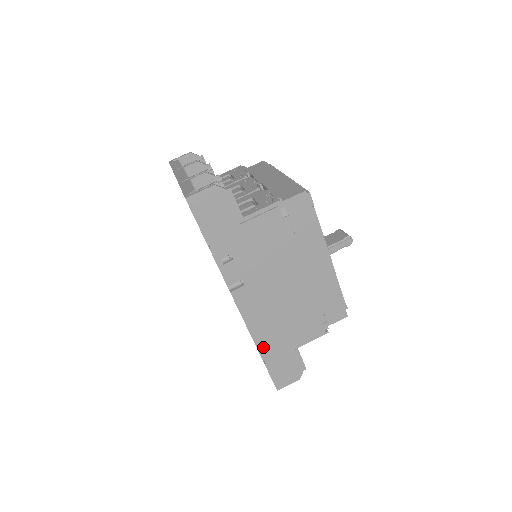
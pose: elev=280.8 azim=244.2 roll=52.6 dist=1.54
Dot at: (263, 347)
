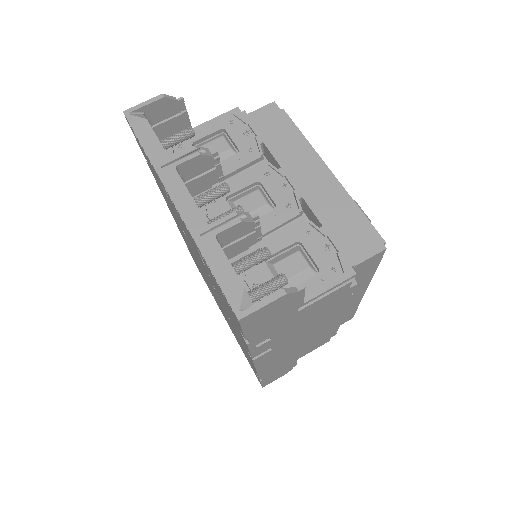
Dot at: (265, 374)
